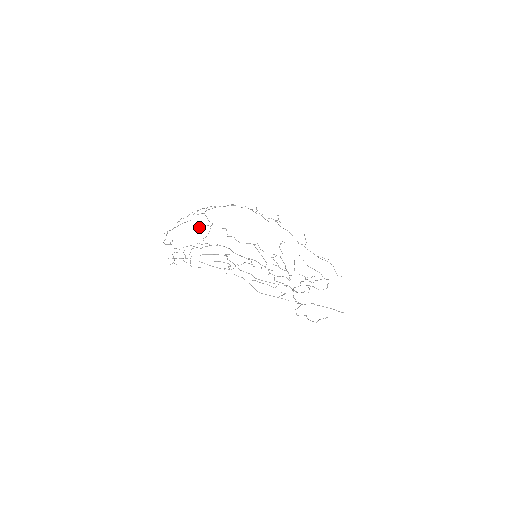
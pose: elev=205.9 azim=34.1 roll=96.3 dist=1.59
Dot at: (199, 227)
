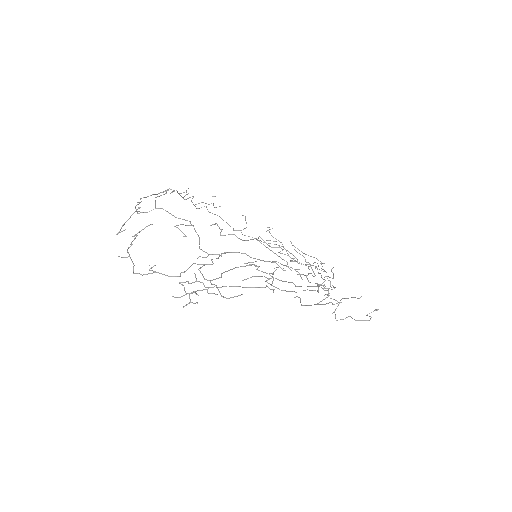
Dot at: occluded
